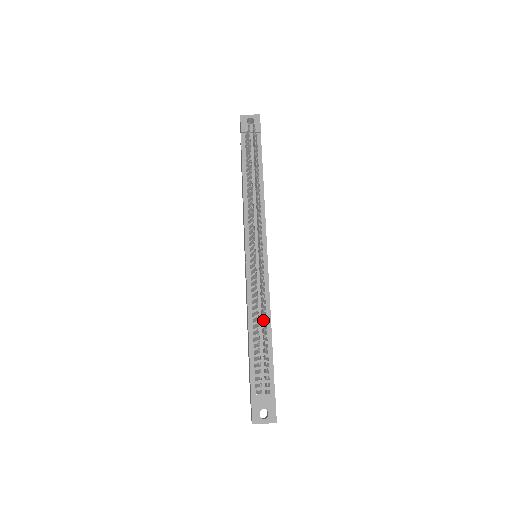
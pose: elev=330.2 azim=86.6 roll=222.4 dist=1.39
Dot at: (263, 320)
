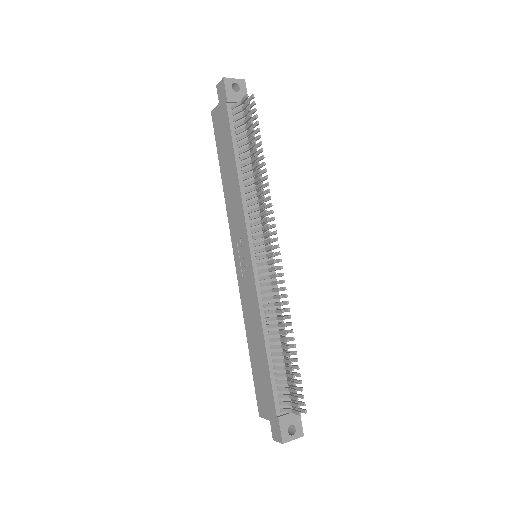
Dot at: occluded
